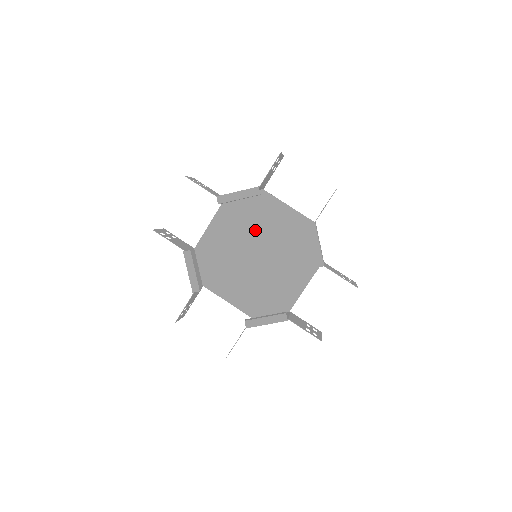
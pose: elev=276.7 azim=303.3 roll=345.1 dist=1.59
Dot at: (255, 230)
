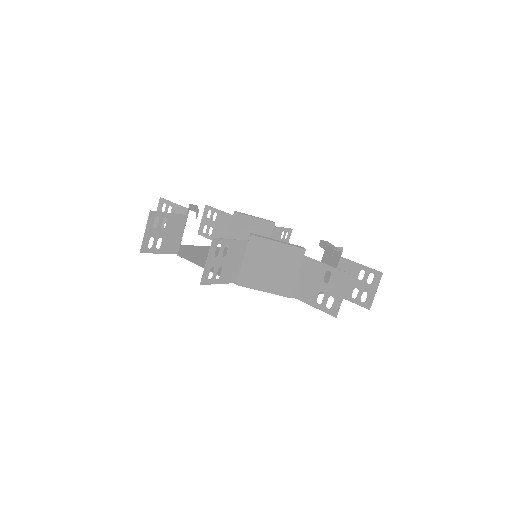
Dot at: occluded
